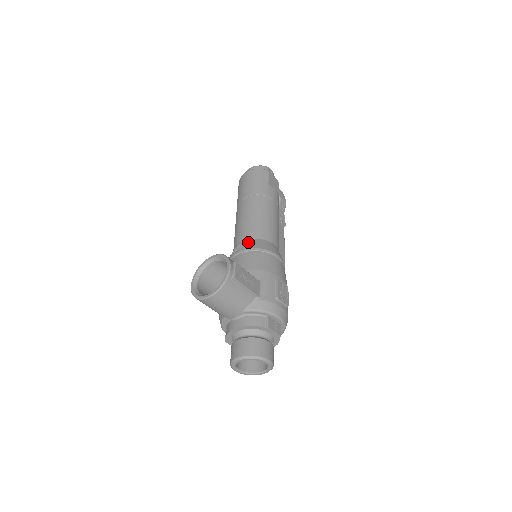
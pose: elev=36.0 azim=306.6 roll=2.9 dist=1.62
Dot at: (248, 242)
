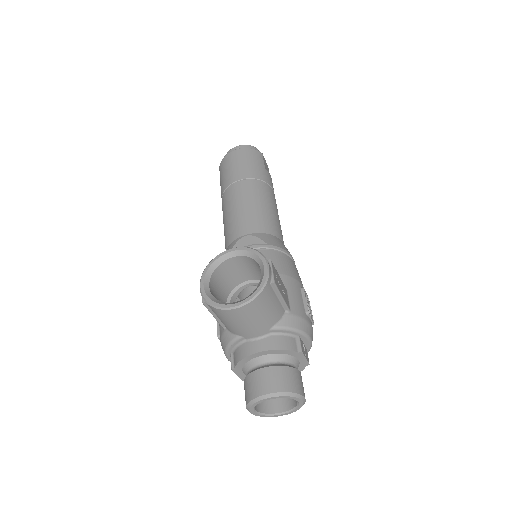
Dot at: (257, 236)
